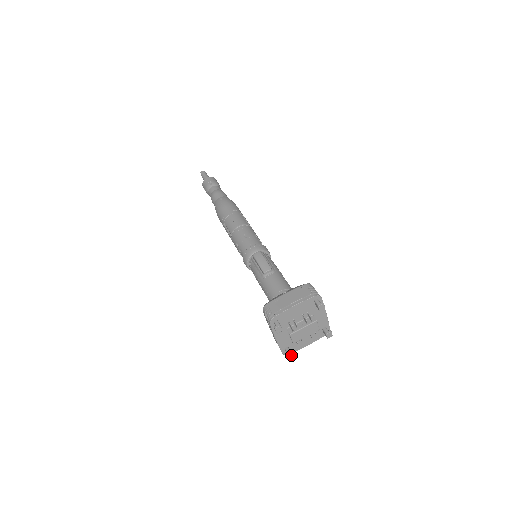
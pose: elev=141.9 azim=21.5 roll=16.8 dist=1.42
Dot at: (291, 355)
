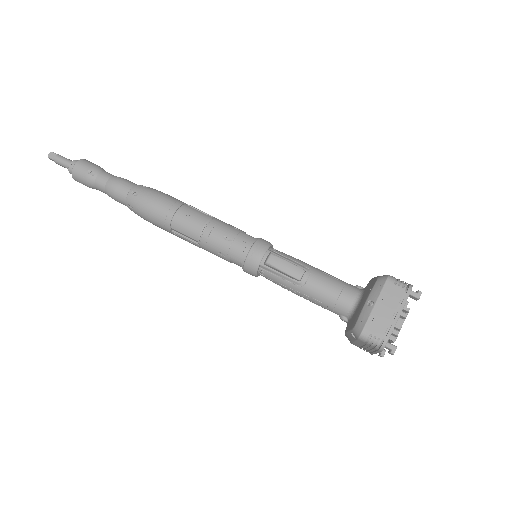
Dot at: (384, 352)
